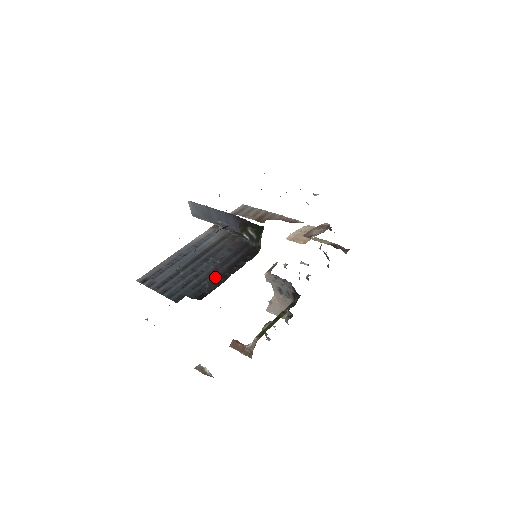
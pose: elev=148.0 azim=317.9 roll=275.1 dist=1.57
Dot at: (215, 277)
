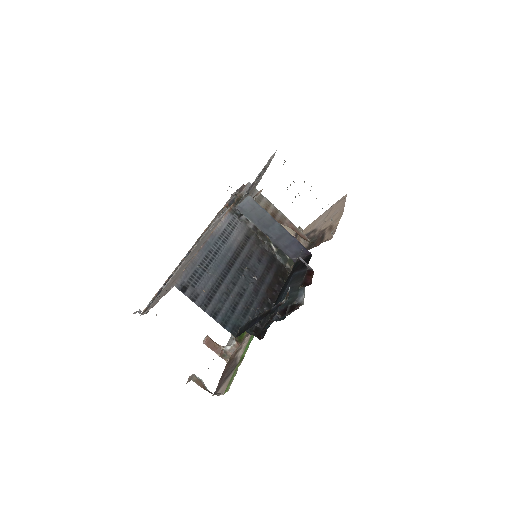
Dot at: (260, 303)
